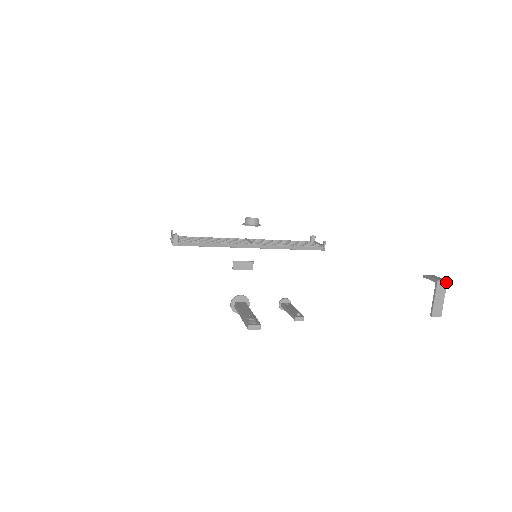
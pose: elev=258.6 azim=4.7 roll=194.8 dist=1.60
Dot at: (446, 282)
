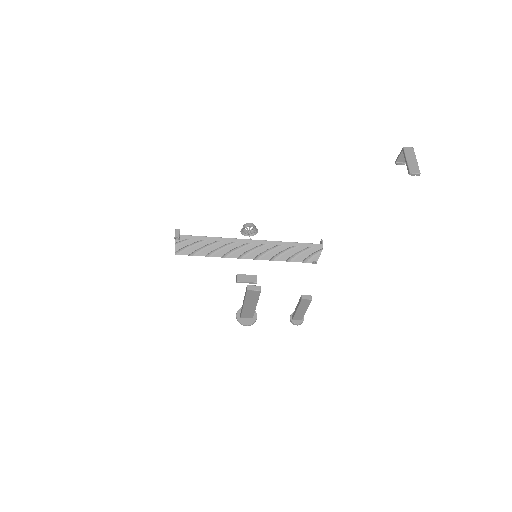
Dot at: (412, 148)
